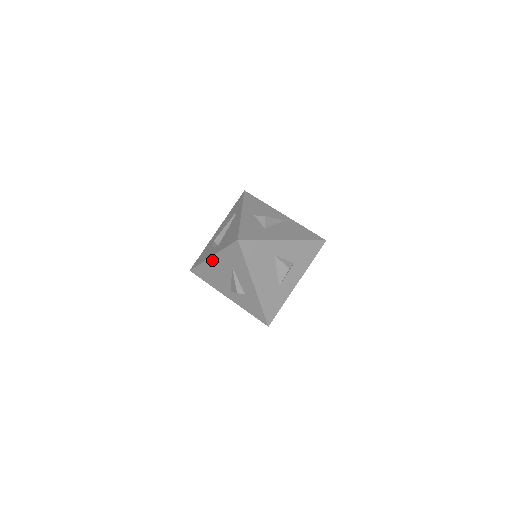
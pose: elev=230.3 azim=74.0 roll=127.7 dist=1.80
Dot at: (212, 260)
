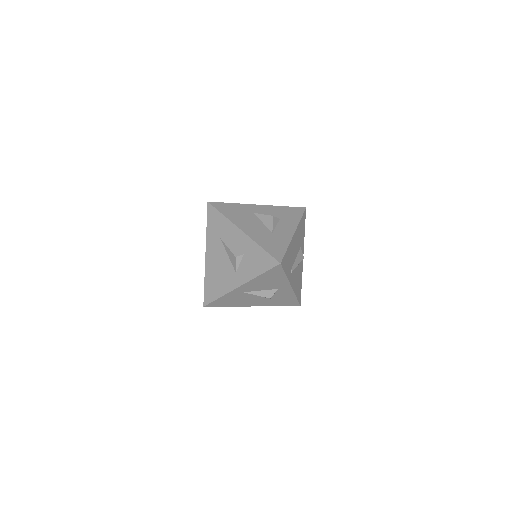
Dot at: (208, 258)
